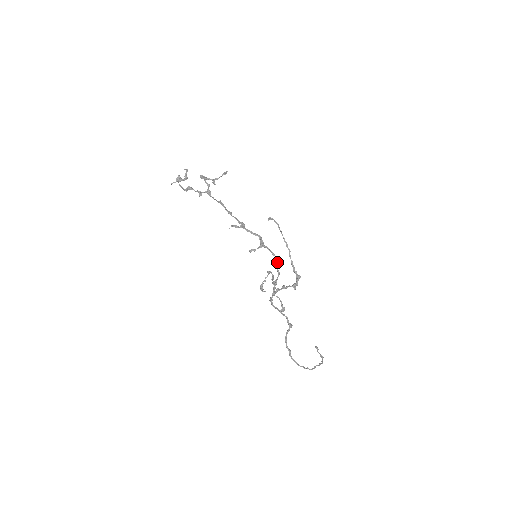
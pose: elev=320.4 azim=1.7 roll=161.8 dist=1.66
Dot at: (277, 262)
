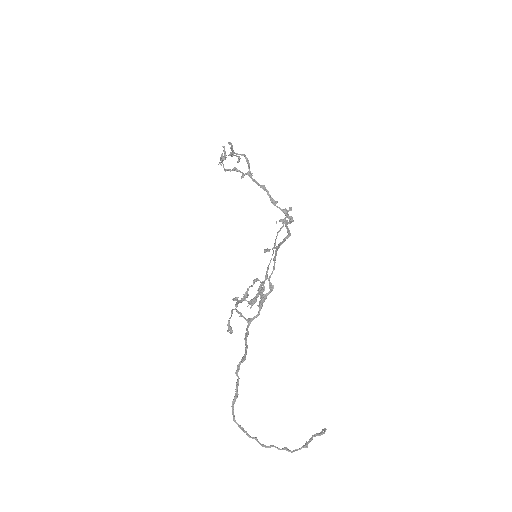
Dot at: (273, 270)
